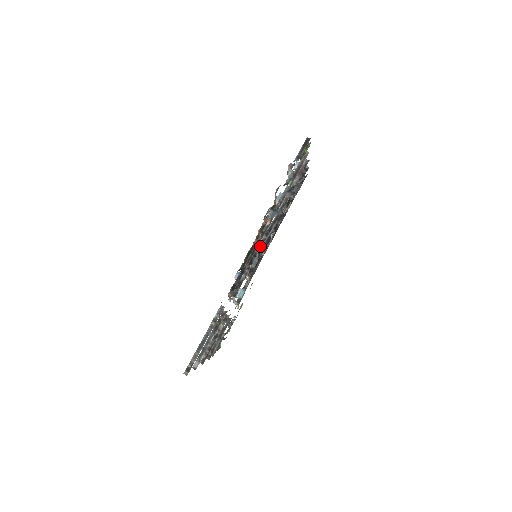
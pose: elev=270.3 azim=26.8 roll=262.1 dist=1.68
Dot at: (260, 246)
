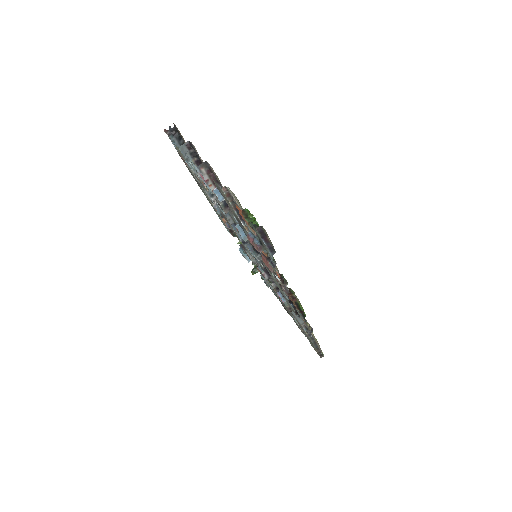
Dot at: occluded
